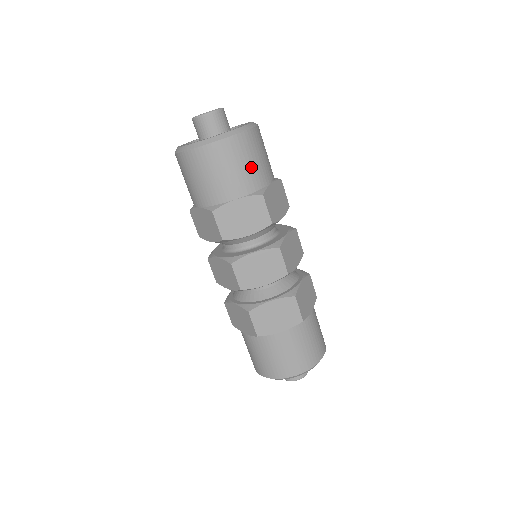
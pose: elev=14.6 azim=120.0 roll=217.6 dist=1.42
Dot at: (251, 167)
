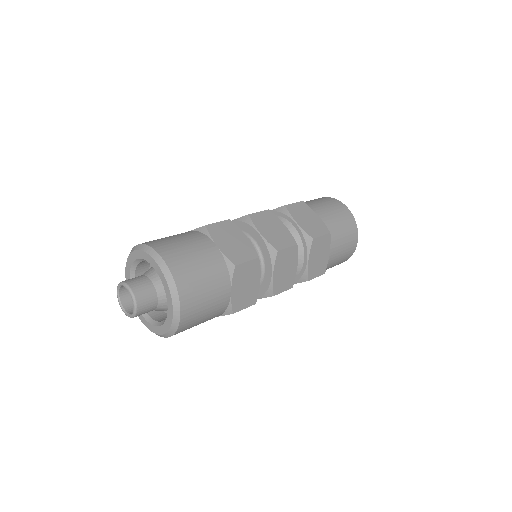
Dot at: (207, 317)
